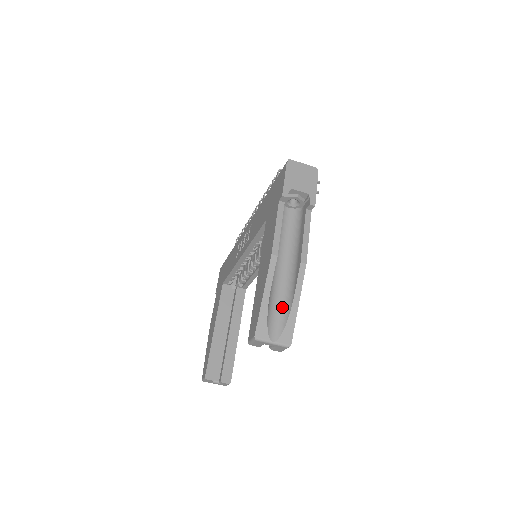
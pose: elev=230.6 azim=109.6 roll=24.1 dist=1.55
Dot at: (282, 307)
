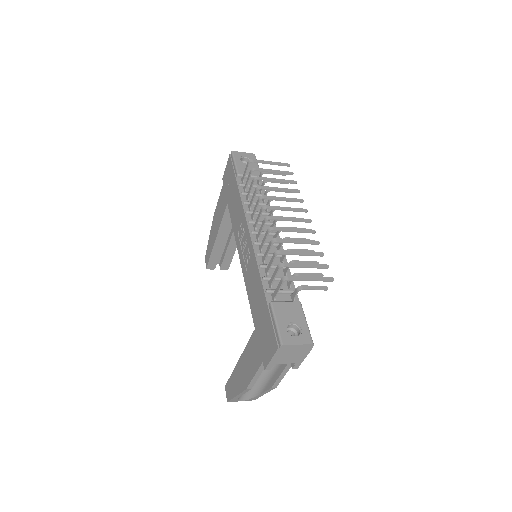
Dot at: (252, 390)
